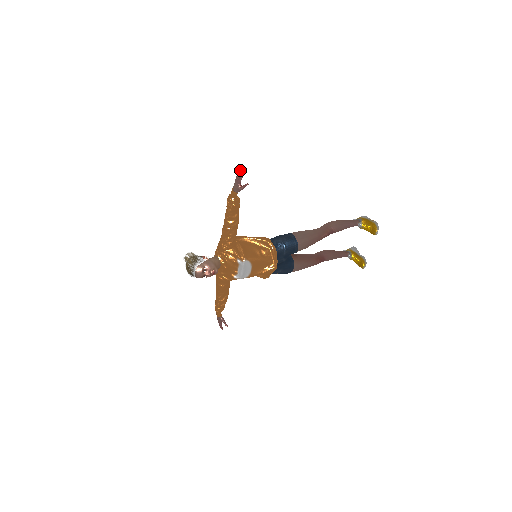
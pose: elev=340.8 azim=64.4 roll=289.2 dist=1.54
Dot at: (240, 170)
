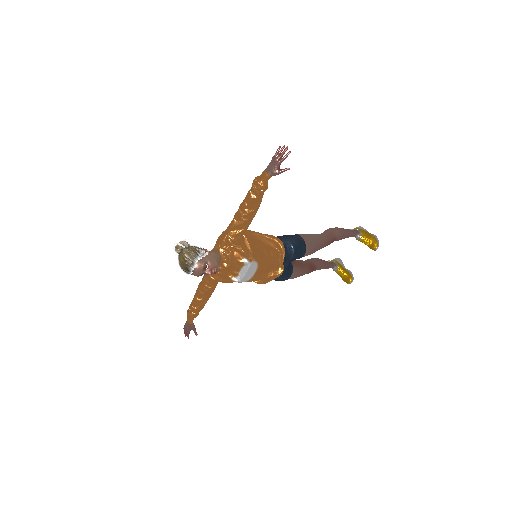
Dot at: (282, 149)
